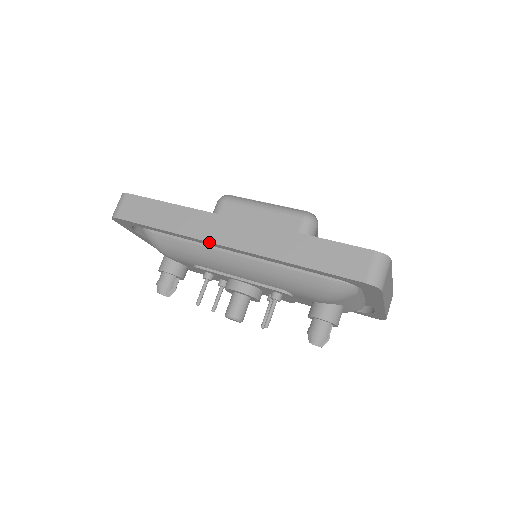
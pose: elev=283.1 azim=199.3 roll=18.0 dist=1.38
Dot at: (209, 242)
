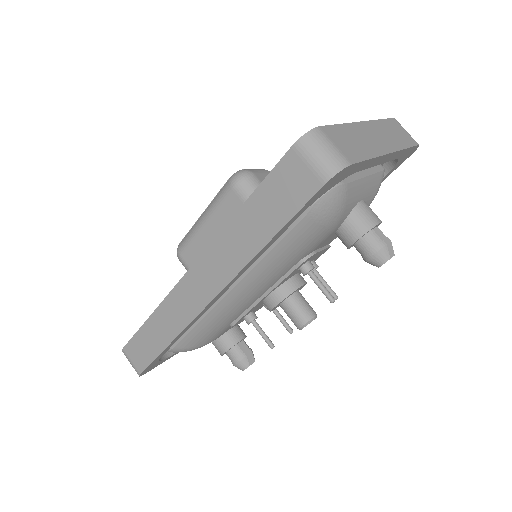
Dot at: (198, 315)
